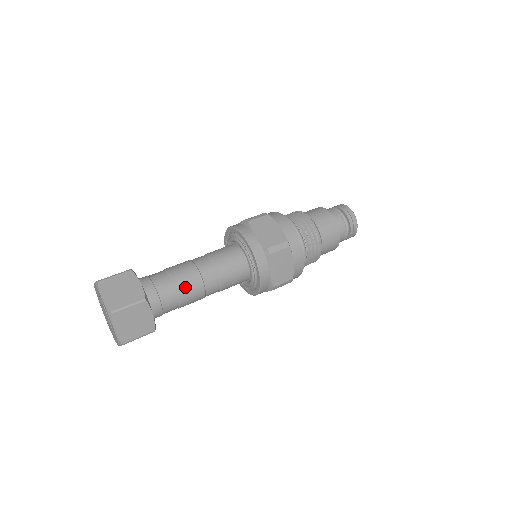
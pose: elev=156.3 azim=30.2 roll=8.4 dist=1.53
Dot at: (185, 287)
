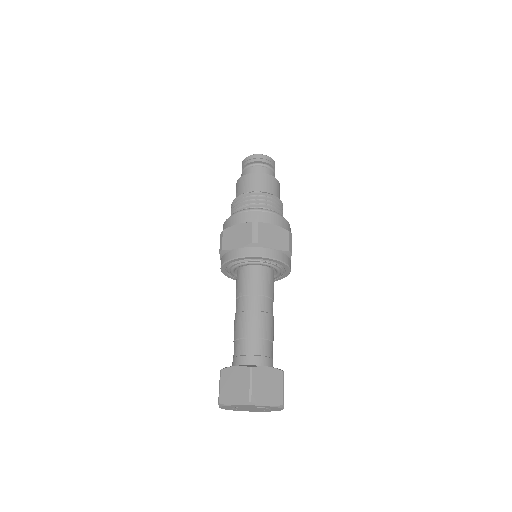
Dot at: (272, 332)
